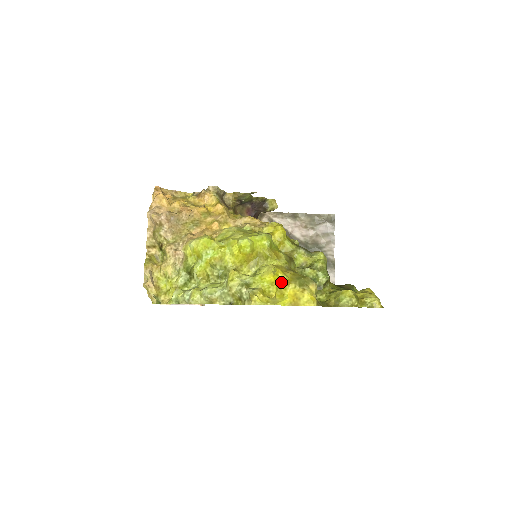
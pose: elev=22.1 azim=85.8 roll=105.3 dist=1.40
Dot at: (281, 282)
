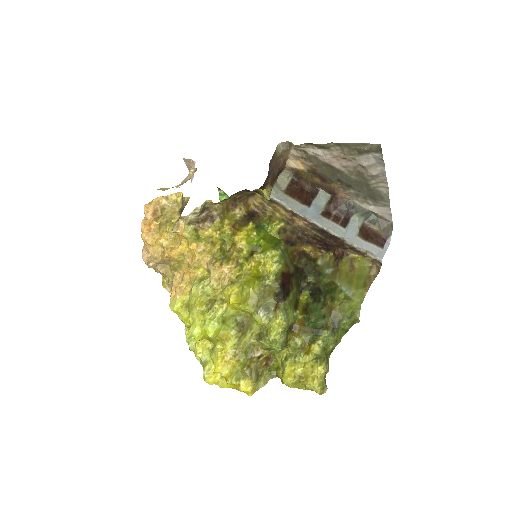
Dot at: (223, 374)
